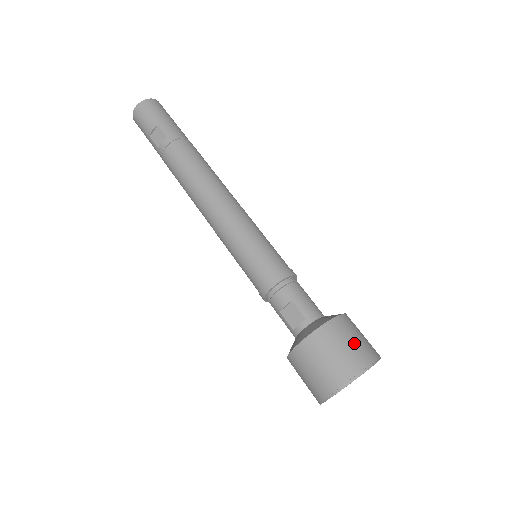
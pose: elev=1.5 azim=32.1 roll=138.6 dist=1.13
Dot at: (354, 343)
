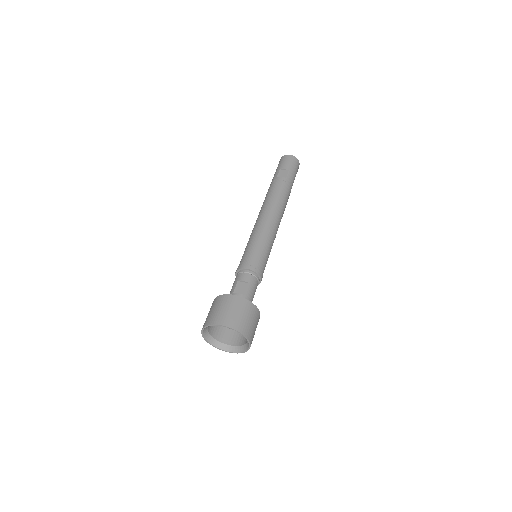
Dot at: (252, 324)
